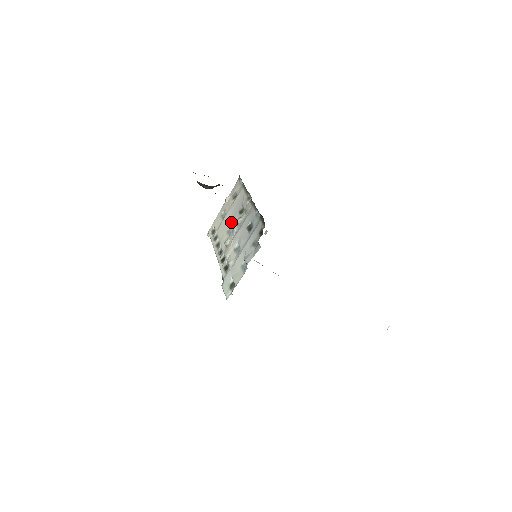
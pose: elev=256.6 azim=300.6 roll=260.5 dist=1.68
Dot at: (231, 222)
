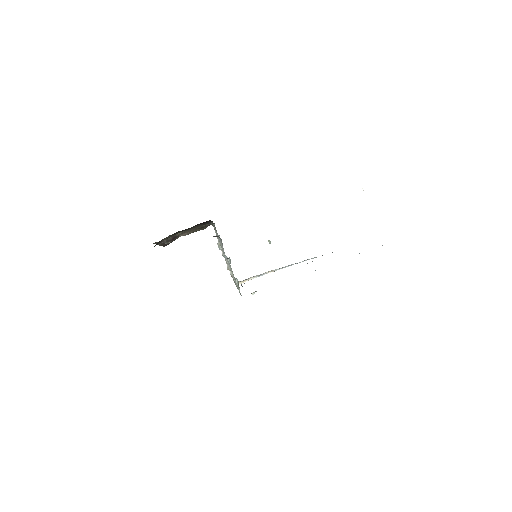
Dot at: occluded
